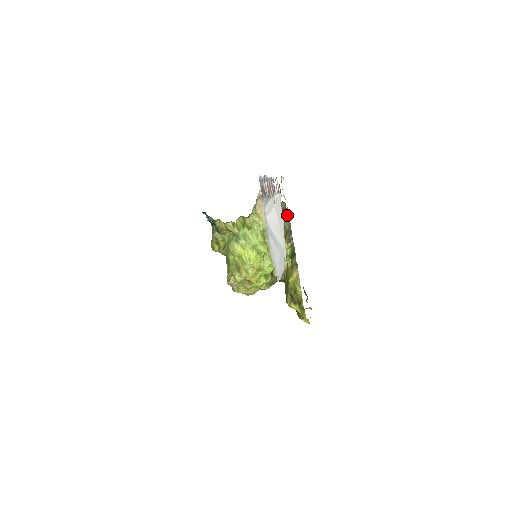
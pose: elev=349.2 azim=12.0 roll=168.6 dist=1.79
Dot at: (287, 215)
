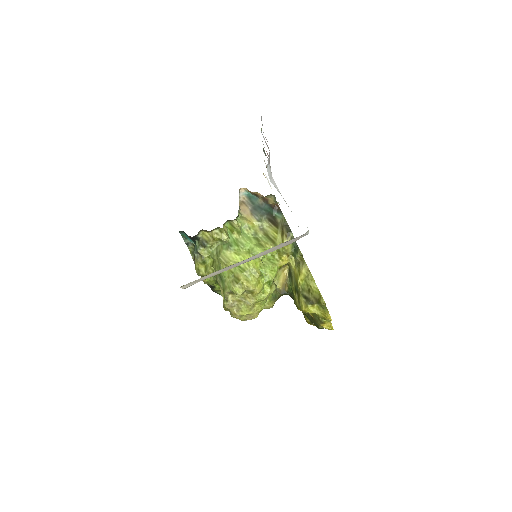
Dot at: (278, 210)
